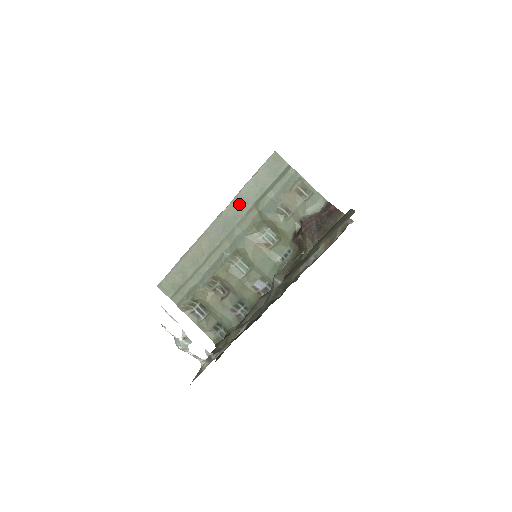
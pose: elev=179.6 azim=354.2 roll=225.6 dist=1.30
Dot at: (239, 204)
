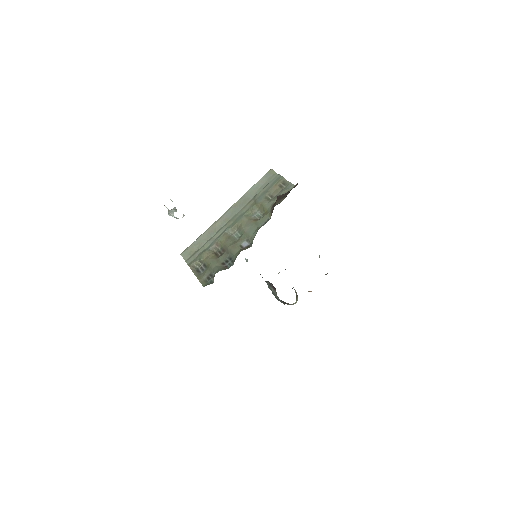
Dot at: (245, 199)
